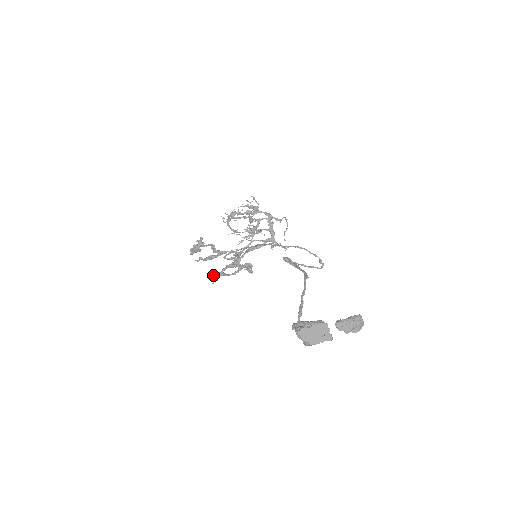
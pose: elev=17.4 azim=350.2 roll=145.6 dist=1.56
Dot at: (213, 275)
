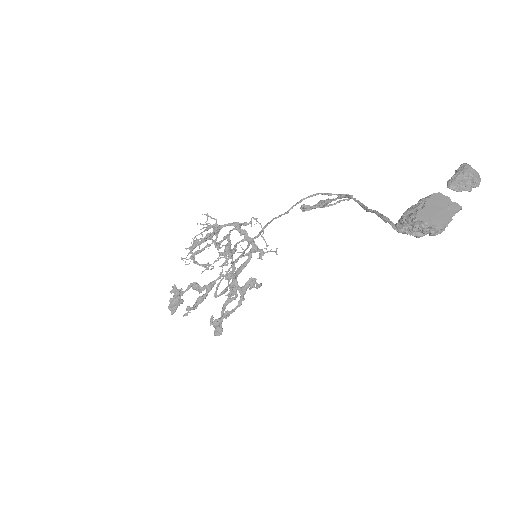
Dot at: (215, 323)
